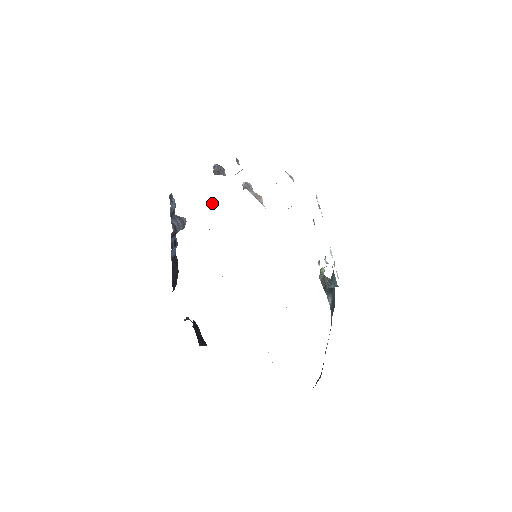
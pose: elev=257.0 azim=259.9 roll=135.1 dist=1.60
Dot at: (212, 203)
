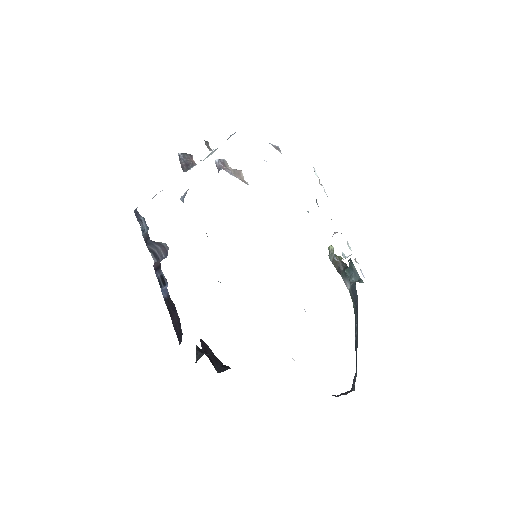
Dot at: (184, 195)
